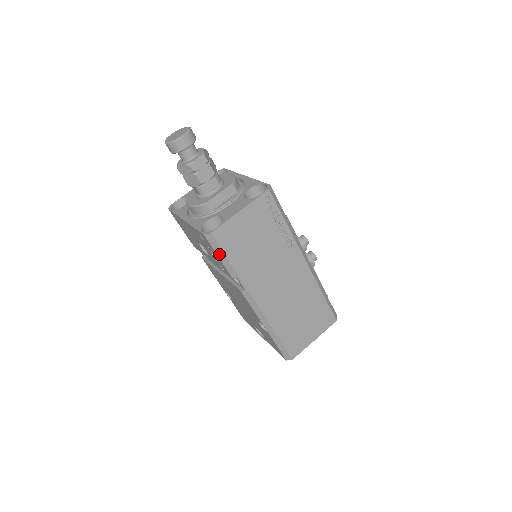
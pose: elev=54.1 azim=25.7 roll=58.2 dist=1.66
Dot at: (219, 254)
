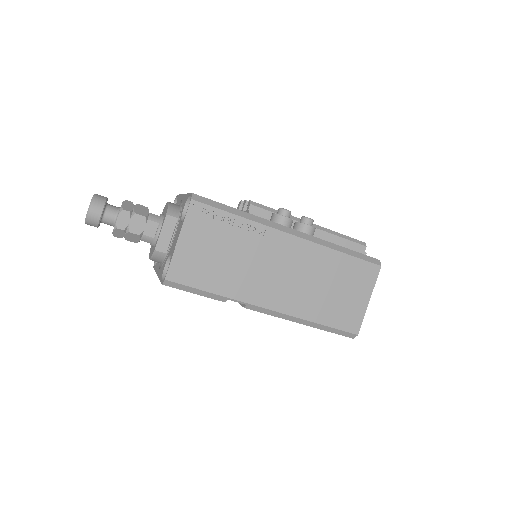
Dot at: (191, 291)
